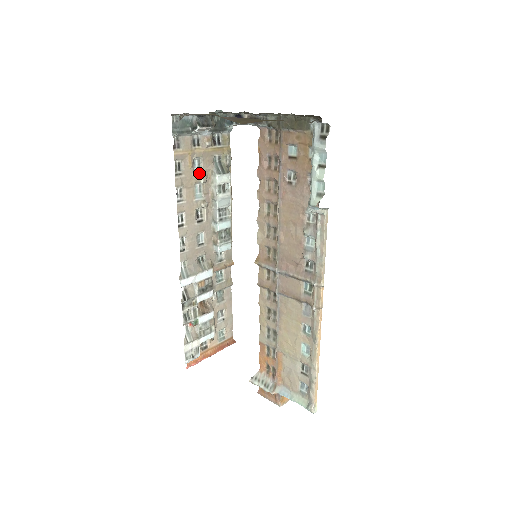
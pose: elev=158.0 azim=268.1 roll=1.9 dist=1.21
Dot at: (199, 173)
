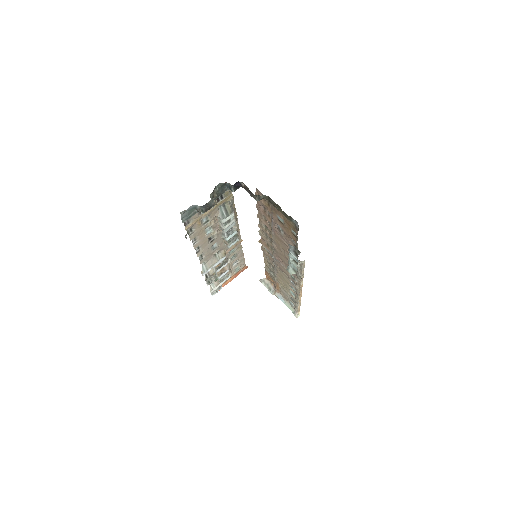
Dot at: (207, 222)
